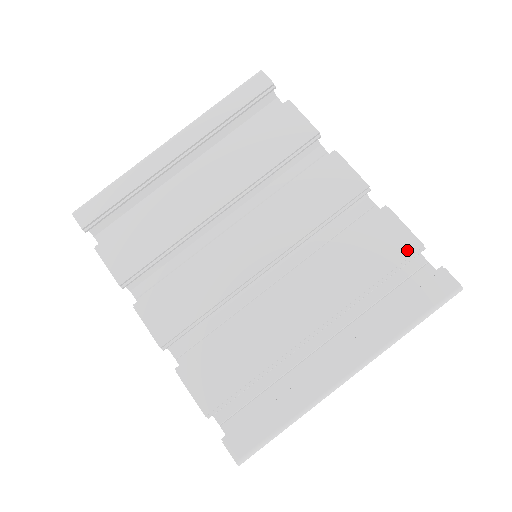
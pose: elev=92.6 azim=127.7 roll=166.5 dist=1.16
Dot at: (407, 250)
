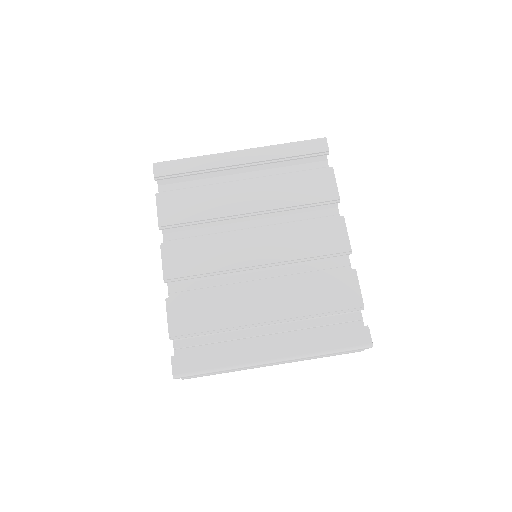
Dot at: (352, 304)
